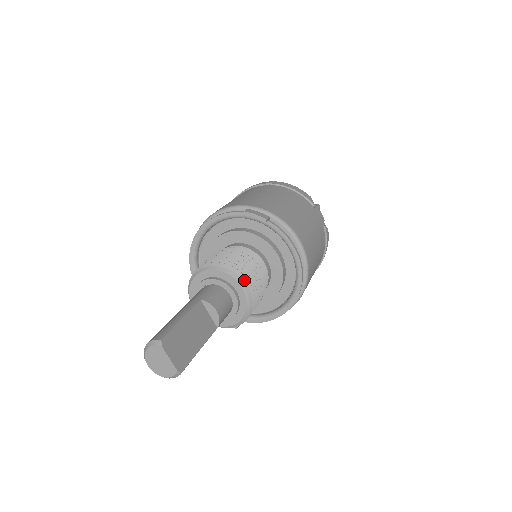
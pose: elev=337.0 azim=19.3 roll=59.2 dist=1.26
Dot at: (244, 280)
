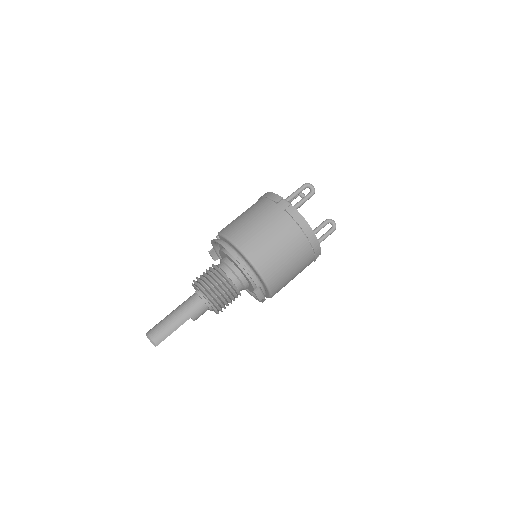
Dot at: (221, 311)
